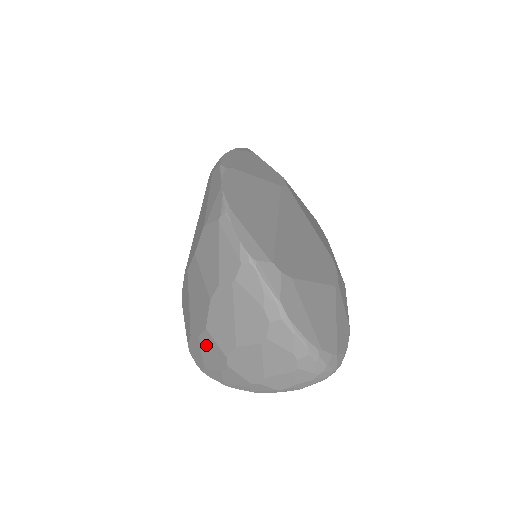
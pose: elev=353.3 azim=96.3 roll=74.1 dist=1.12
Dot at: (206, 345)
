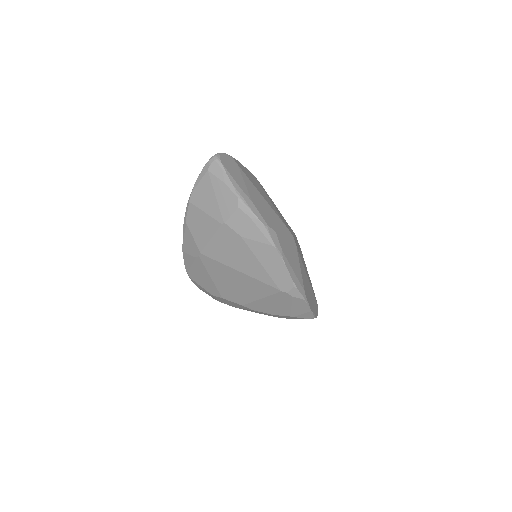
Dot at: occluded
